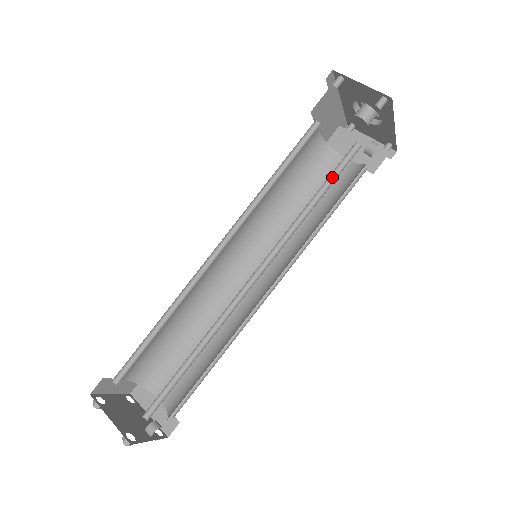
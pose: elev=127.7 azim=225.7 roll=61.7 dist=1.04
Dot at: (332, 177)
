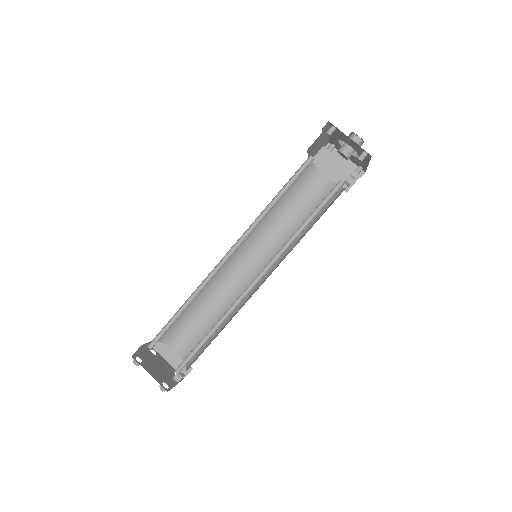
Dot at: (320, 206)
